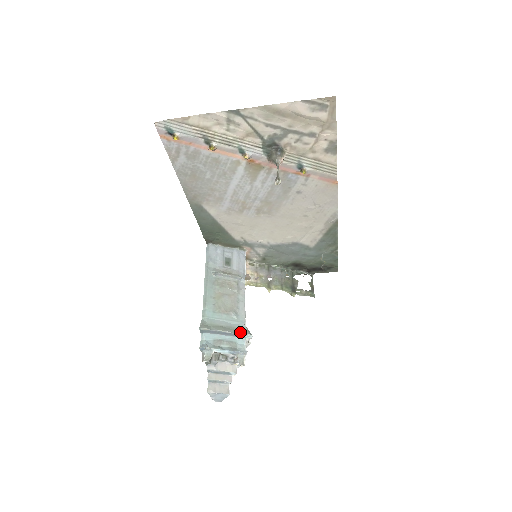
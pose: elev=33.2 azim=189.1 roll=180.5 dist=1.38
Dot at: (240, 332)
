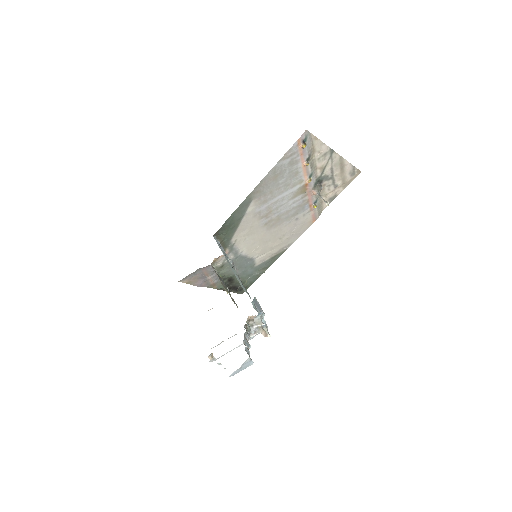
Dot at: (262, 310)
